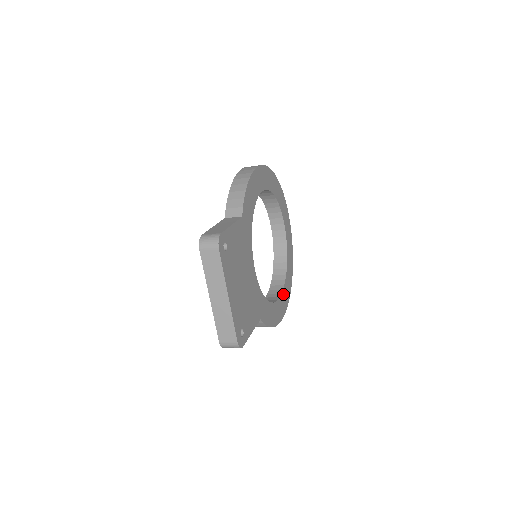
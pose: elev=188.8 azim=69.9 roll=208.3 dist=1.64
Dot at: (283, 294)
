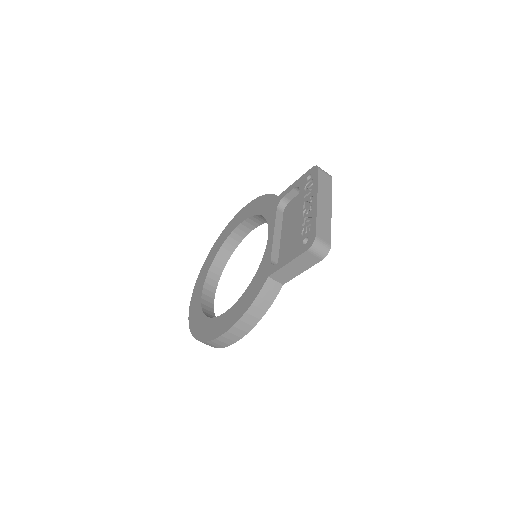
Dot at: occluded
